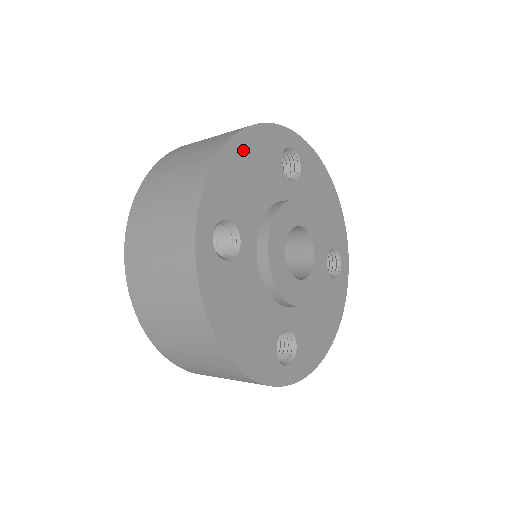
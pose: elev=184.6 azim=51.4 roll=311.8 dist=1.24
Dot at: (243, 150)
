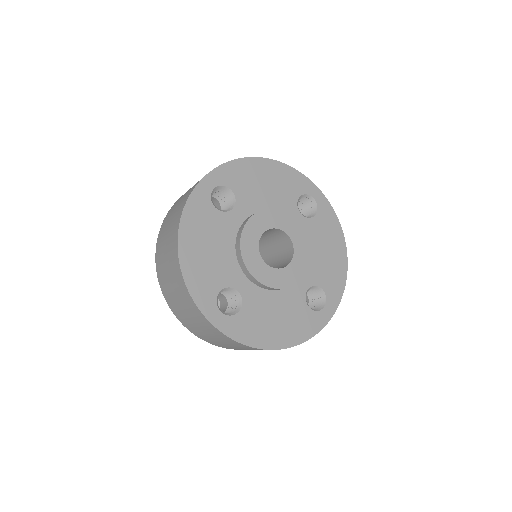
Dot at: (190, 244)
